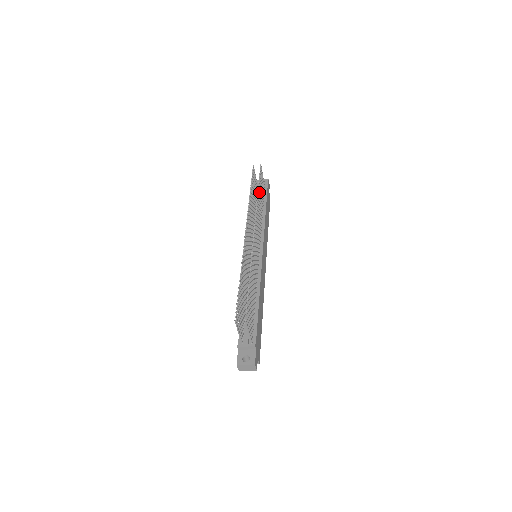
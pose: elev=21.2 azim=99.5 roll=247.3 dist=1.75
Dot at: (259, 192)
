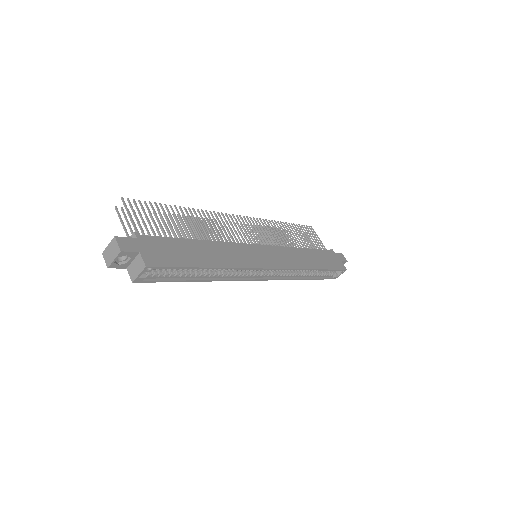
Dot at: (289, 228)
